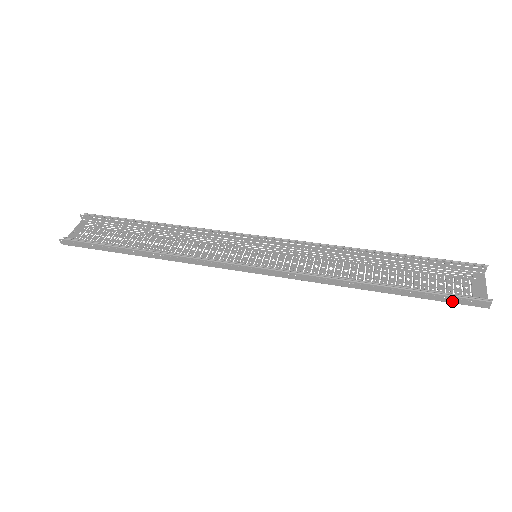
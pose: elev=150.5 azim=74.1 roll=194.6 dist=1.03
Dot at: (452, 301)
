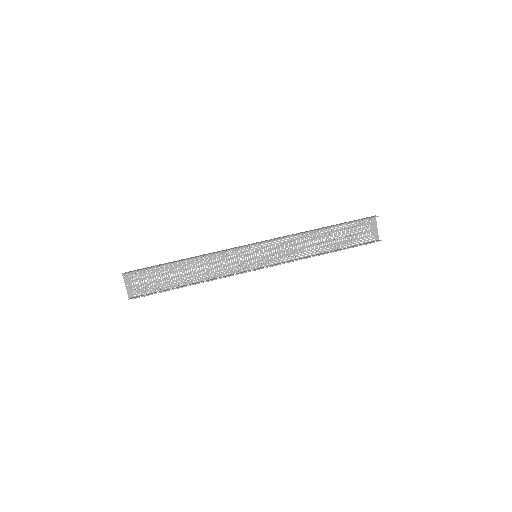
Dot at: (363, 244)
